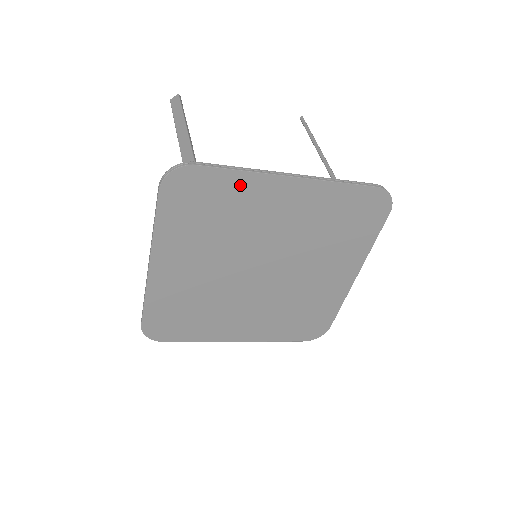
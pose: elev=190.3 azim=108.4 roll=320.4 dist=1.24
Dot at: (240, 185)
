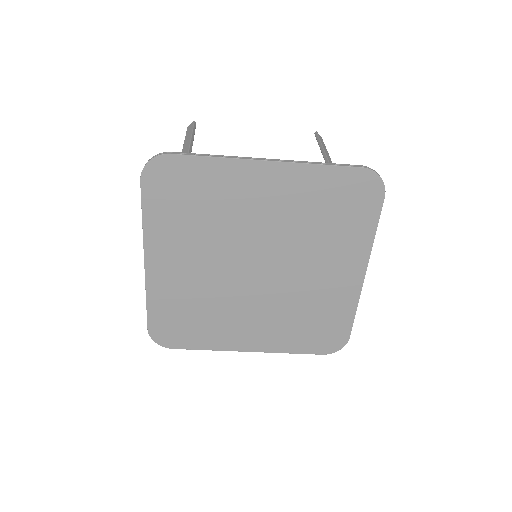
Dot at: (216, 172)
